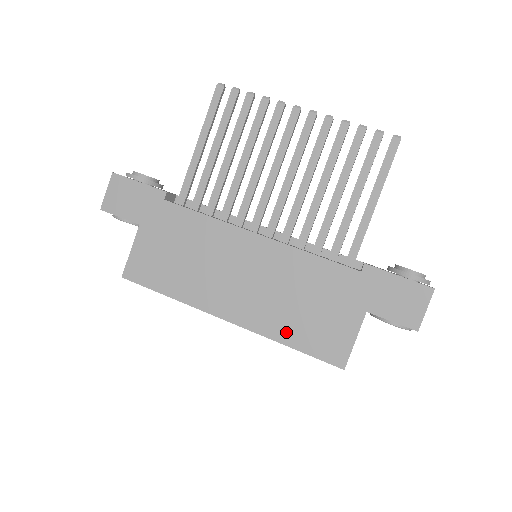
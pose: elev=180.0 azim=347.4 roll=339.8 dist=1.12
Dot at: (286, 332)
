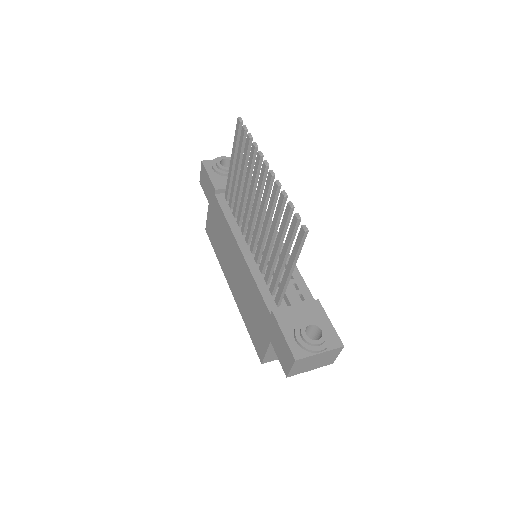
Dot at: (246, 319)
